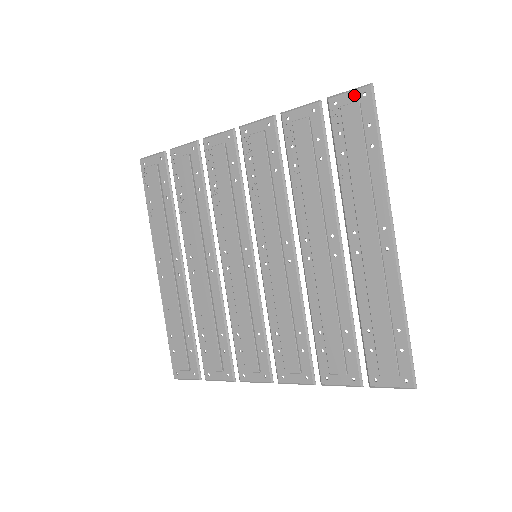
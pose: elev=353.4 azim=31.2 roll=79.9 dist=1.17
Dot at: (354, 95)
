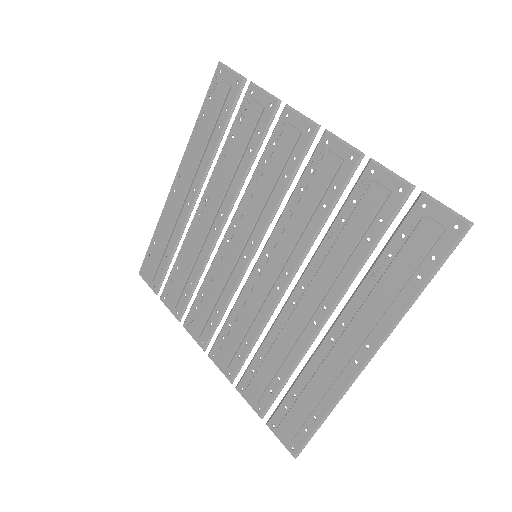
Dot at: (447, 217)
